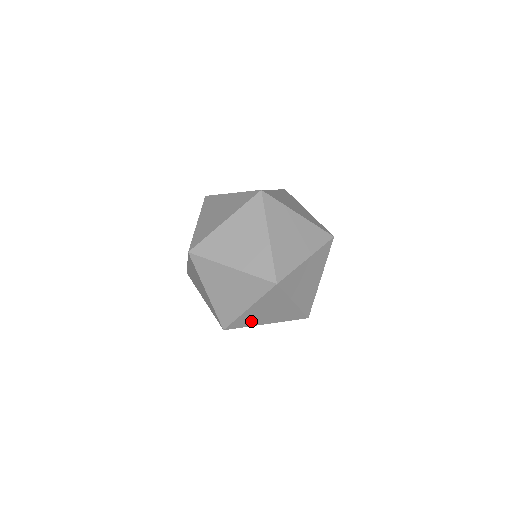
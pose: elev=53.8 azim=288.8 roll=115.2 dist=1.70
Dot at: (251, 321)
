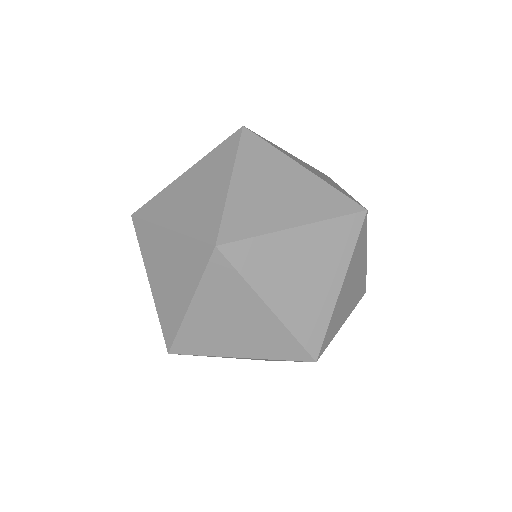
Dot at: (208, 342)
